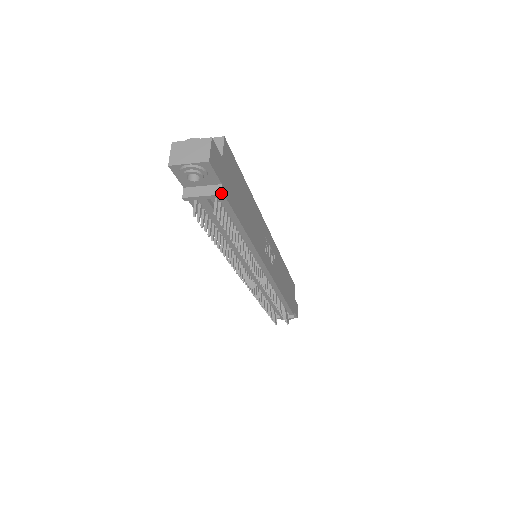
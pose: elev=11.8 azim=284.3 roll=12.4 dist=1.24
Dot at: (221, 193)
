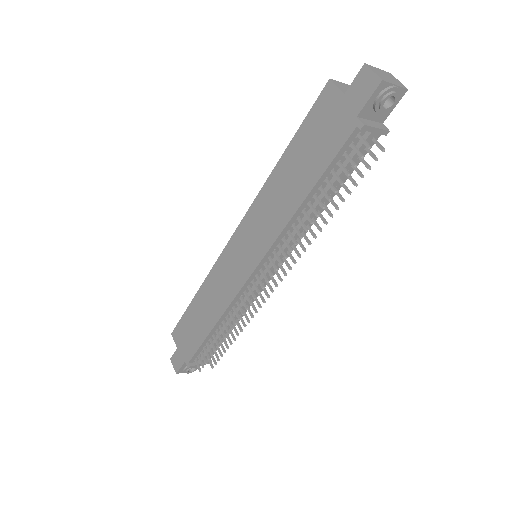
Dot at: (387, 130)
